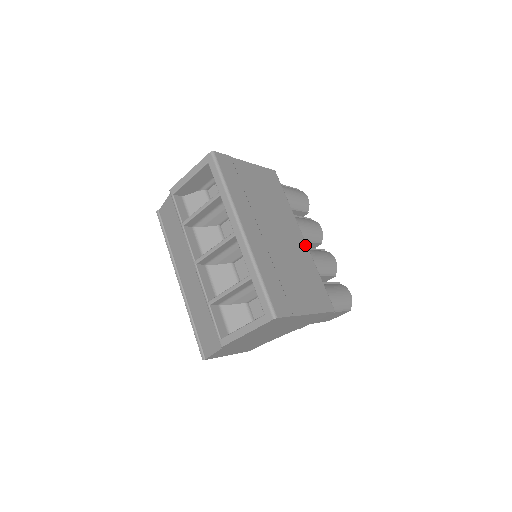
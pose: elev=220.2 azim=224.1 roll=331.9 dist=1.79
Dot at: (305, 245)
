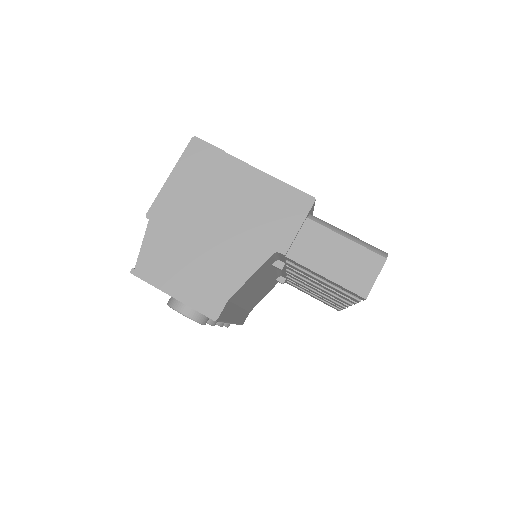
Dot at: occluded
